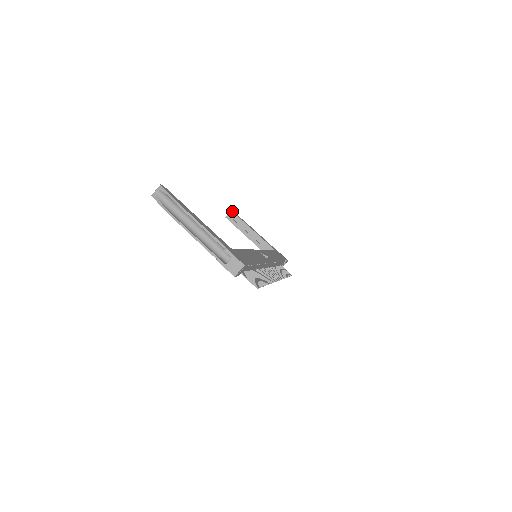
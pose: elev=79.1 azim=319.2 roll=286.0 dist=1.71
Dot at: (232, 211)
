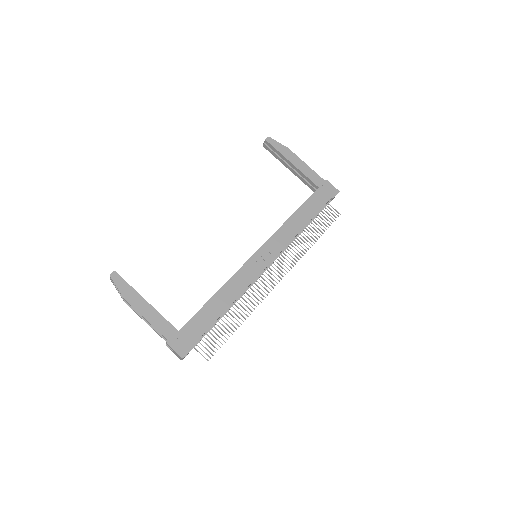
Dot at: (266, 140)
